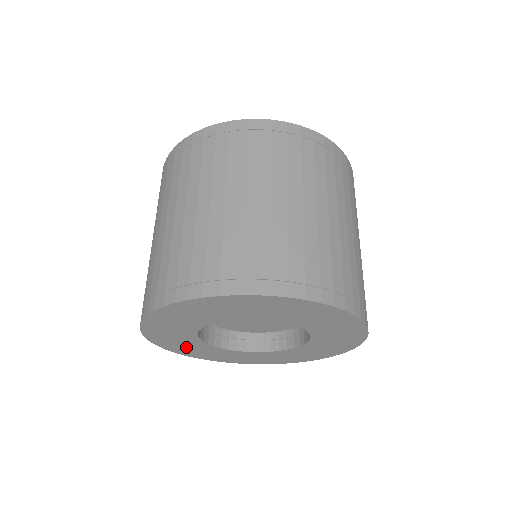
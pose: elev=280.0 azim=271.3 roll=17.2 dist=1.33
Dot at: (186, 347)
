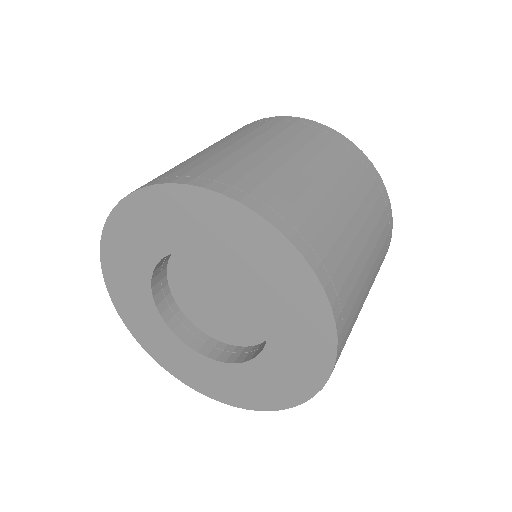
Dot at: (128, 290)
